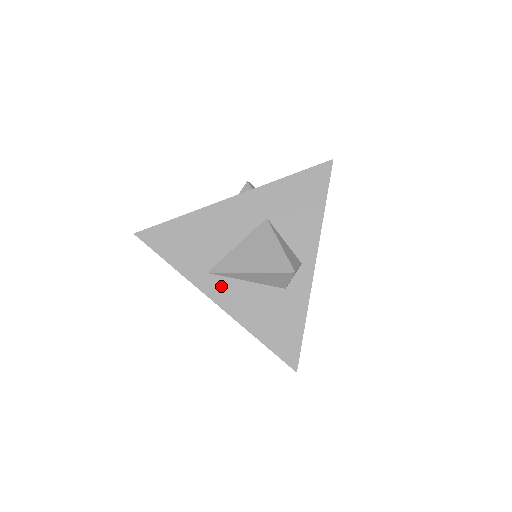
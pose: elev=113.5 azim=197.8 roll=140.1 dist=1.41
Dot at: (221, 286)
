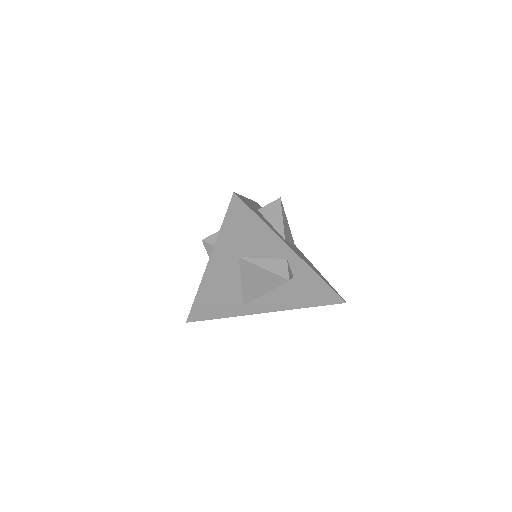
Dot at: (258, 305)
